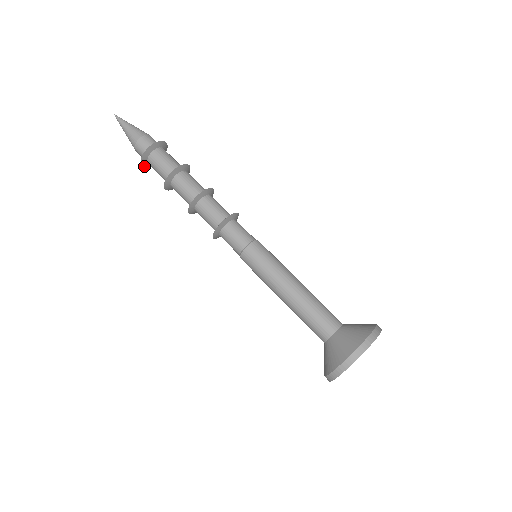
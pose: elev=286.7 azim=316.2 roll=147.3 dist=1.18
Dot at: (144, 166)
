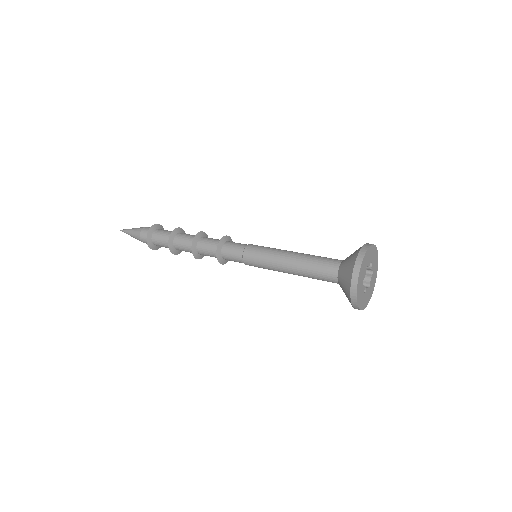
Dot at: (147, 238)
